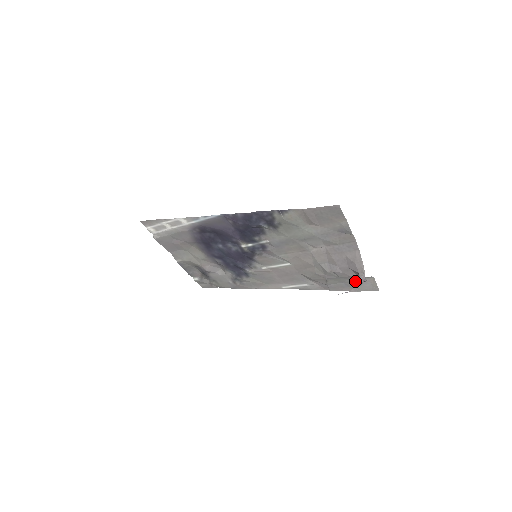
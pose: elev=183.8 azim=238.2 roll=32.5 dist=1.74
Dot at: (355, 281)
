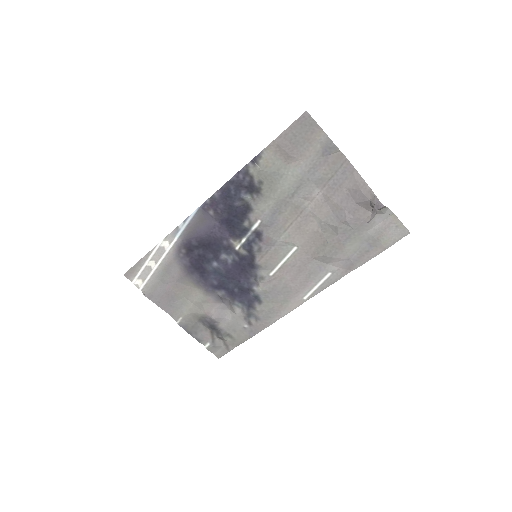
Dot at: (376, 231)
